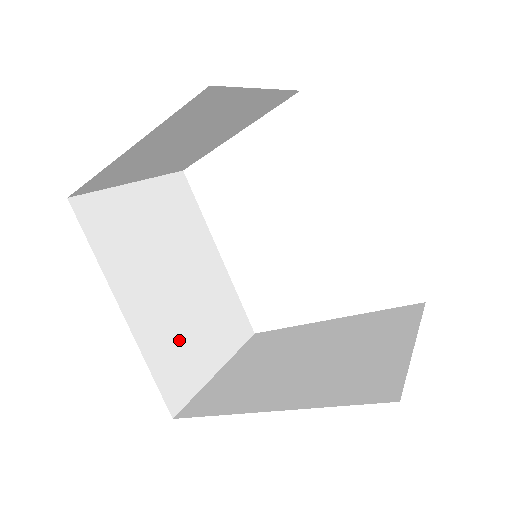
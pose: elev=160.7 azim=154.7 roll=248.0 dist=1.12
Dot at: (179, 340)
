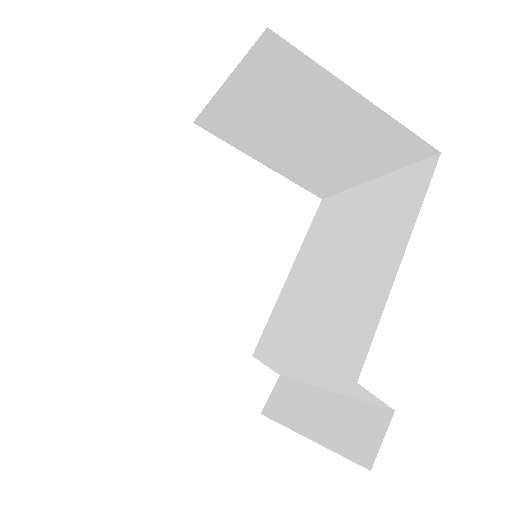
Dot at: occluded
